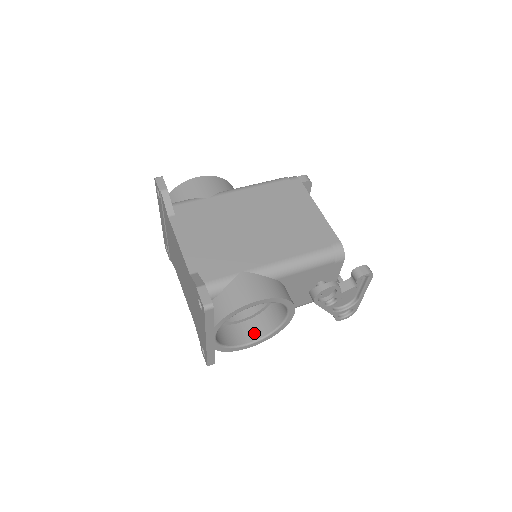
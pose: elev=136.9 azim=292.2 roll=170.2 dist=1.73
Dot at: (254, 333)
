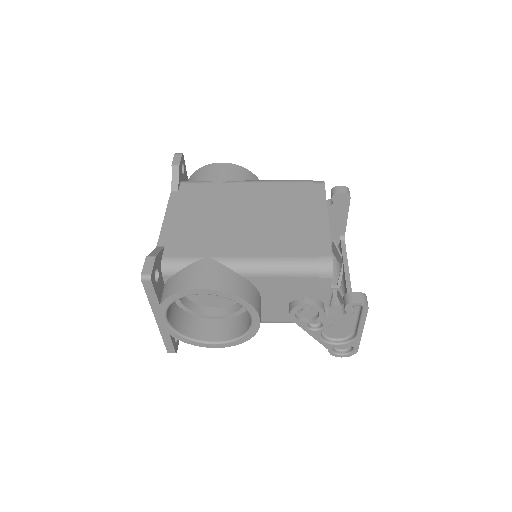
Dot at: (222, 334)
